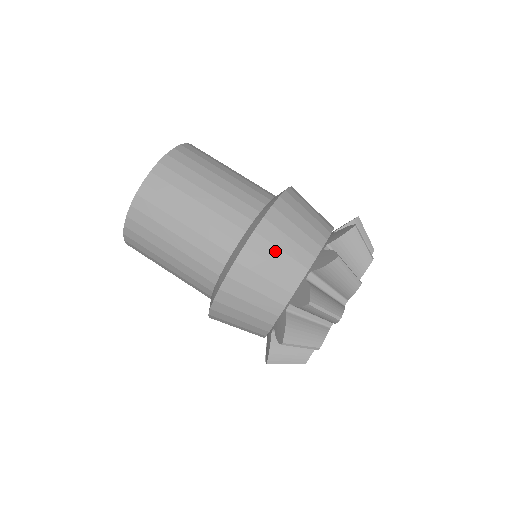
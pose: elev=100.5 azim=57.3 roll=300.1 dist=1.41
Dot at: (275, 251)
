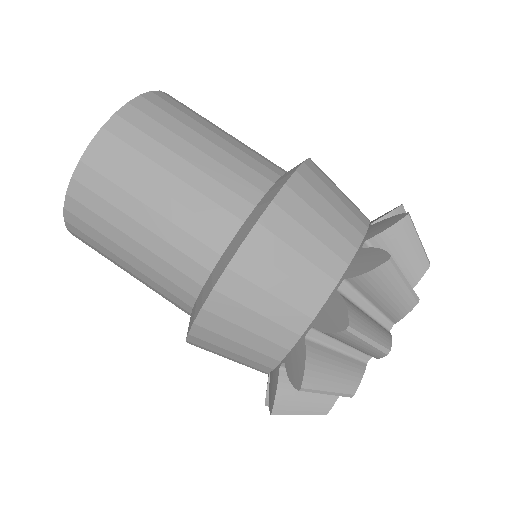
Dot at: (323, 202)
